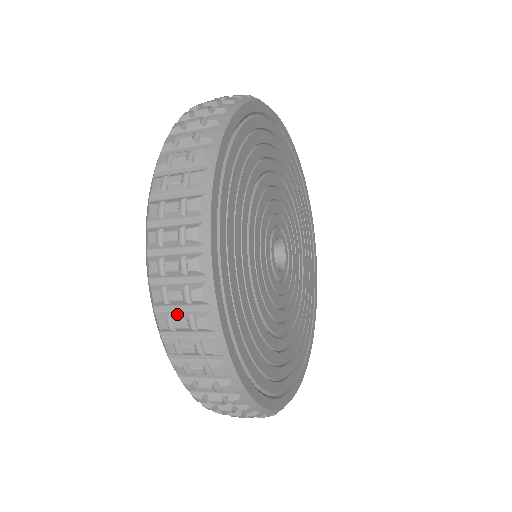
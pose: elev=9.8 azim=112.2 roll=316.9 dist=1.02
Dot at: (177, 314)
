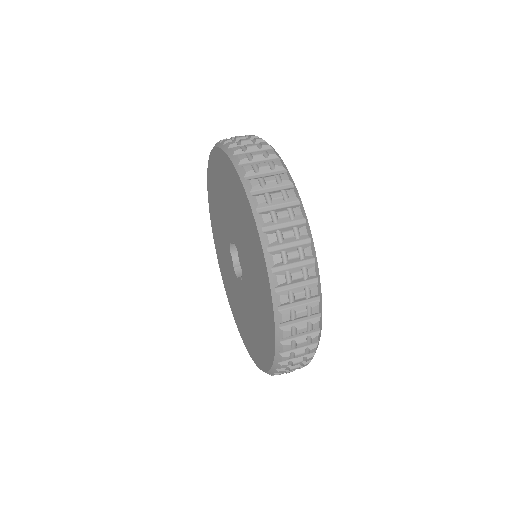
Dot at: occluded
